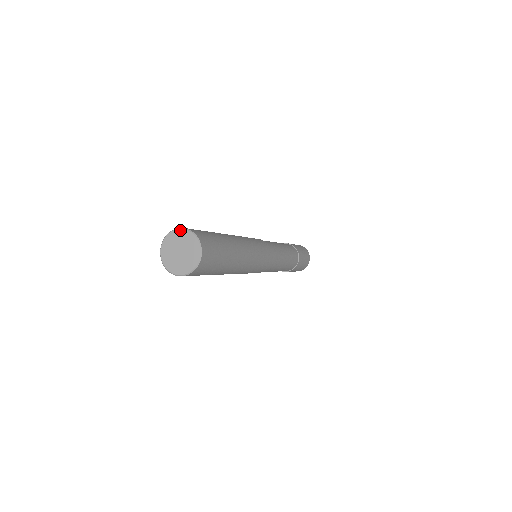
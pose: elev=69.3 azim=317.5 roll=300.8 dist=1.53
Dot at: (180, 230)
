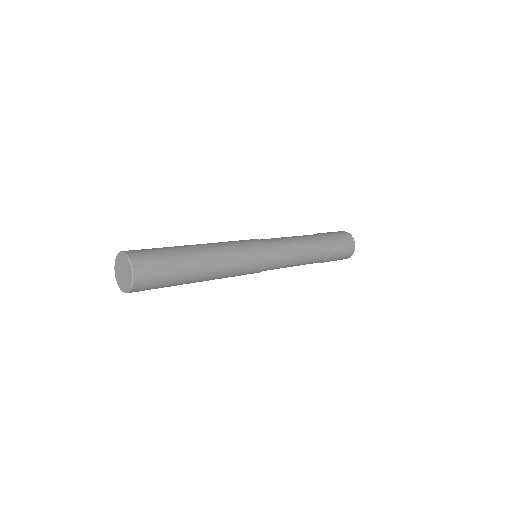
Dot at: (117, 256)
